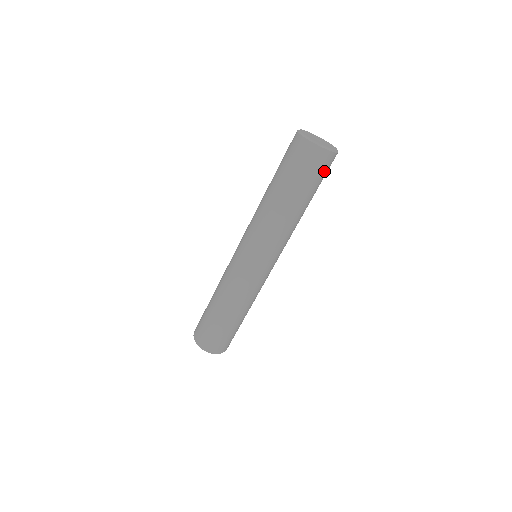
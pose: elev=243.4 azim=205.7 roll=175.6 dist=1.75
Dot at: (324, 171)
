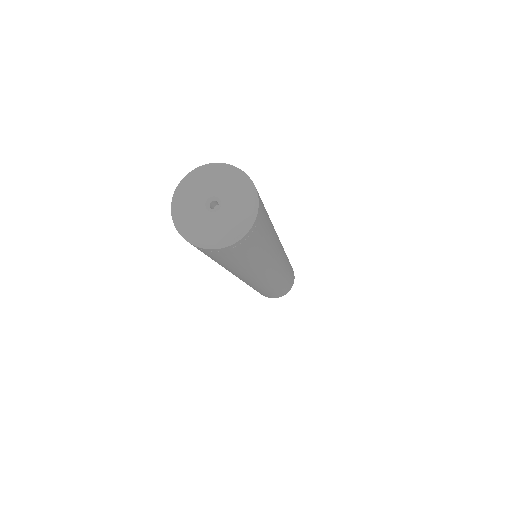
Dot at: (262, 224)
